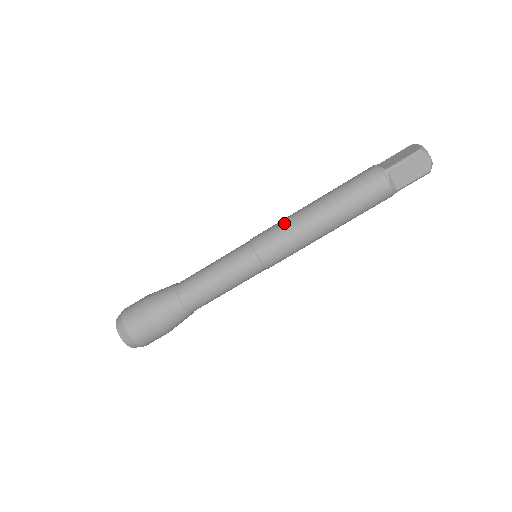
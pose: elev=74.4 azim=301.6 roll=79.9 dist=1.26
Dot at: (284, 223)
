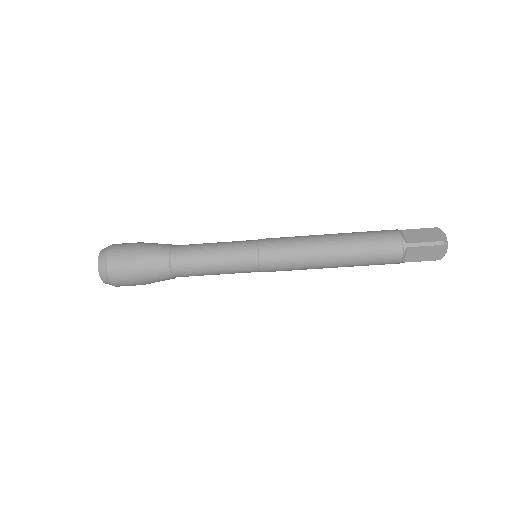
Dot at: (296, 244)
